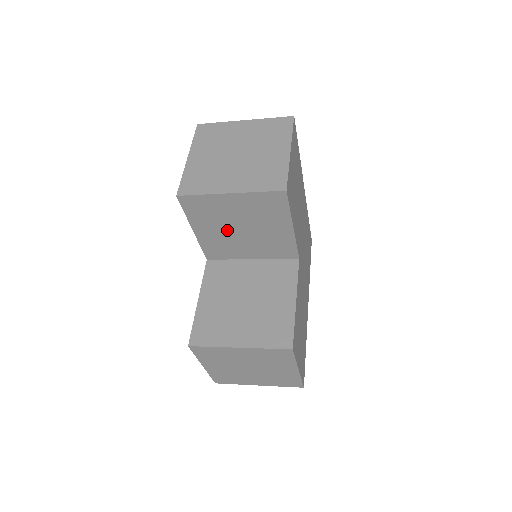
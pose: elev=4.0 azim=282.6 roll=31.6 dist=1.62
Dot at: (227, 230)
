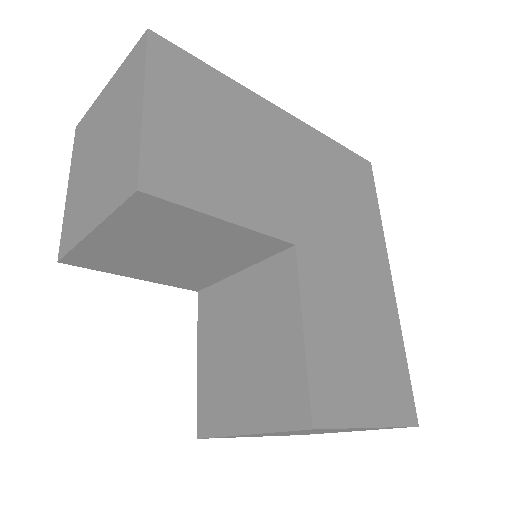
Dot at: (163, 262)
